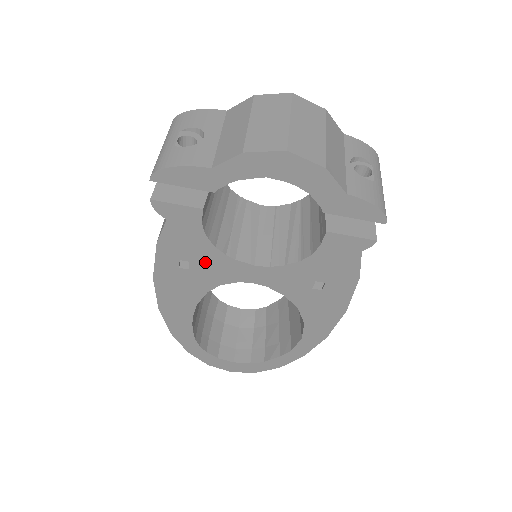
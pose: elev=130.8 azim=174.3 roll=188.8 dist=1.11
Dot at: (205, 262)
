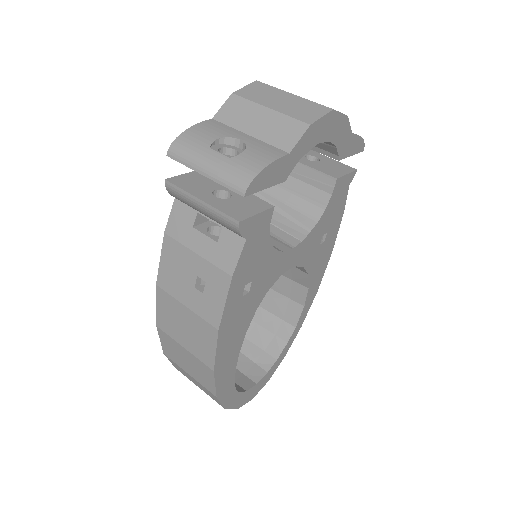
Dot at: (262, 272)
